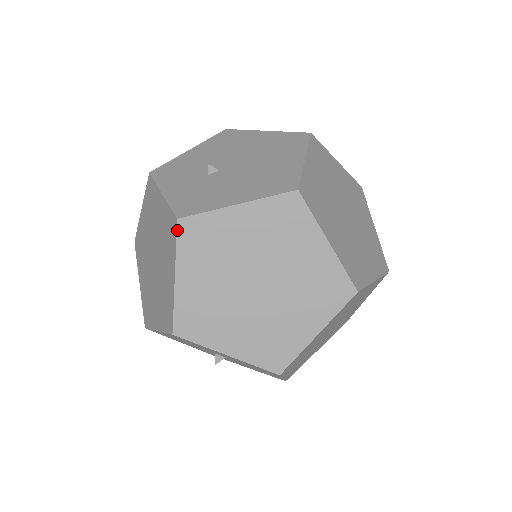
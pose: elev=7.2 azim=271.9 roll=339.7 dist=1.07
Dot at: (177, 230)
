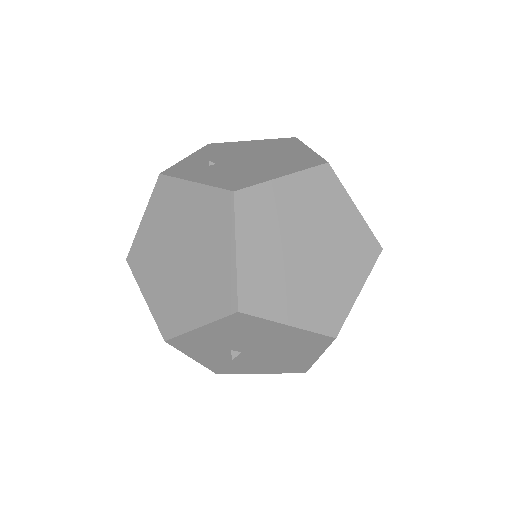
Dot at: occluded
